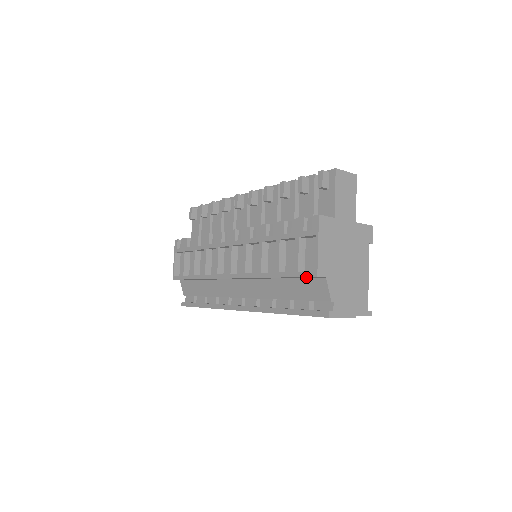
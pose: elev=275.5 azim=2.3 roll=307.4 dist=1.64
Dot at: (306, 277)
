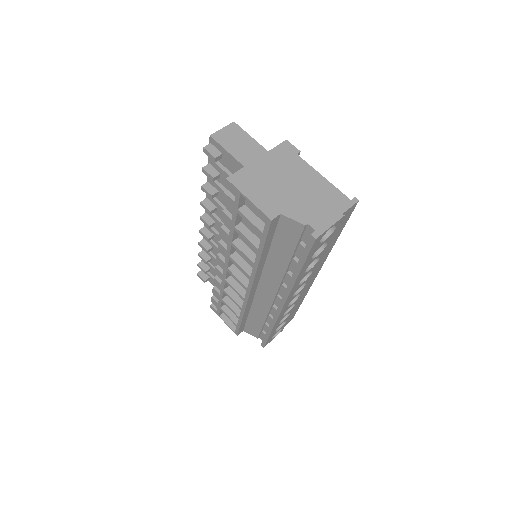
Dot at: (272, 230)
